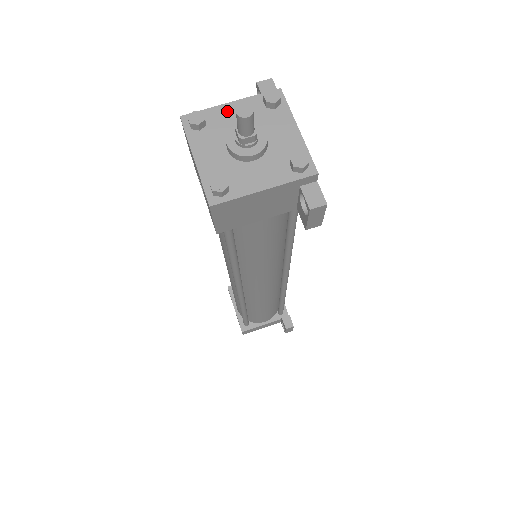
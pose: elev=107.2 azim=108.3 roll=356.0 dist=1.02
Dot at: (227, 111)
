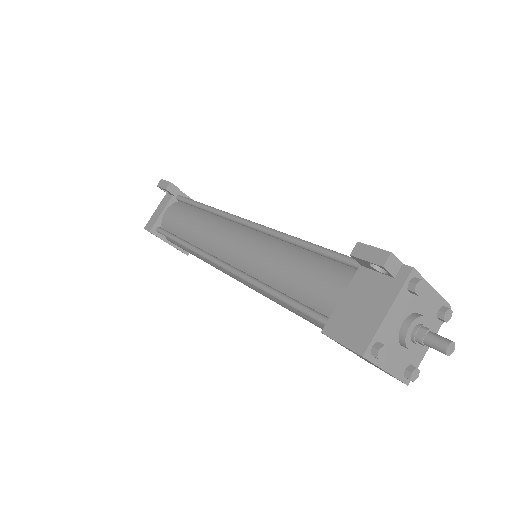
Dot at: (389, 321)
